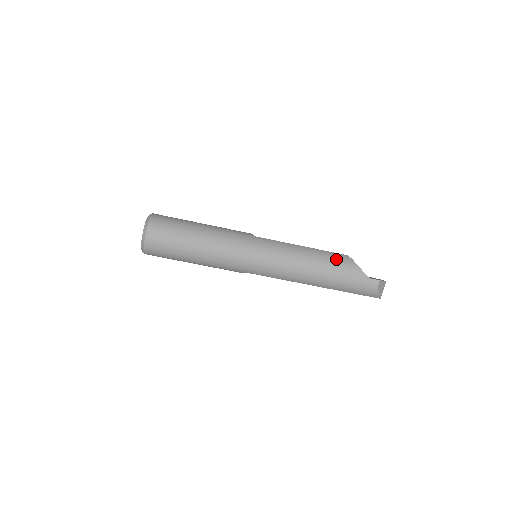
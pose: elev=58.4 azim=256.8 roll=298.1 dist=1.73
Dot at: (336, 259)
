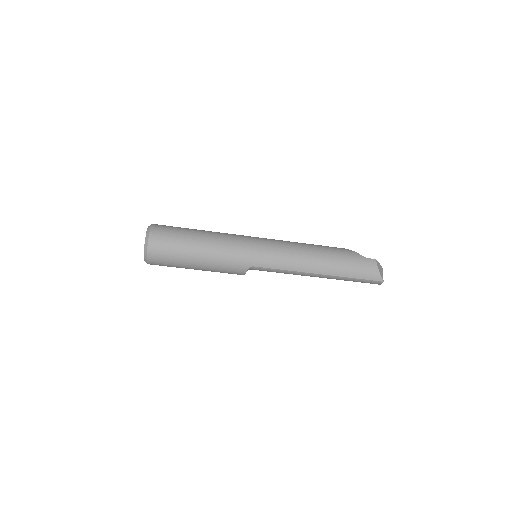
Dot at: (331, 247)
